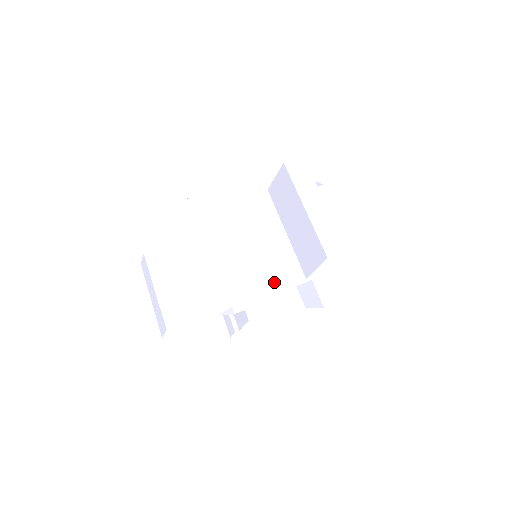
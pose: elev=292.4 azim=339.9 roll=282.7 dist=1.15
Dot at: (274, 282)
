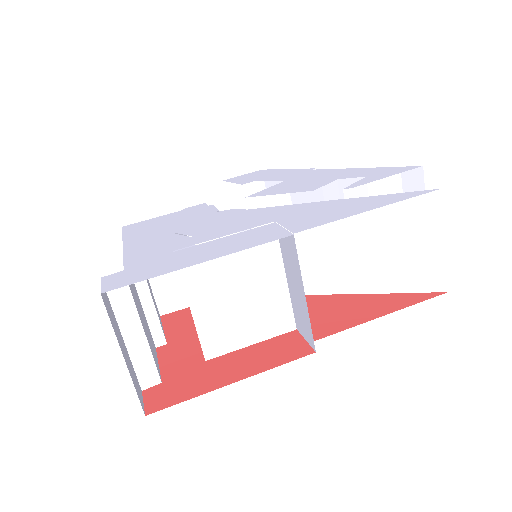
Dot at: (261, 337)
